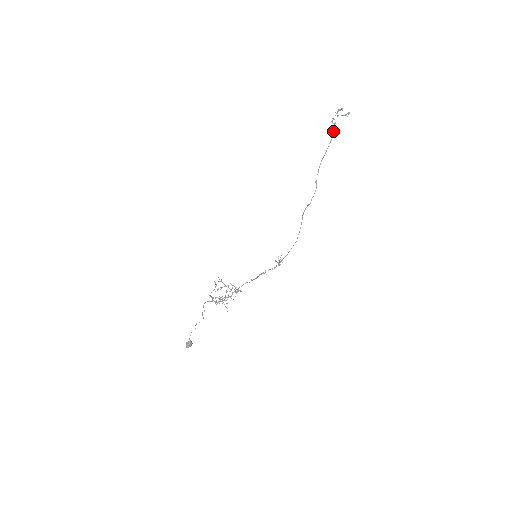
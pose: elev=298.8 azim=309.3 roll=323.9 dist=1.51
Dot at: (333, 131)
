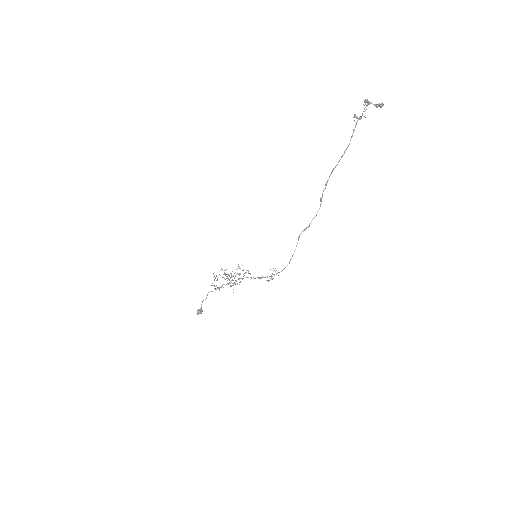
Dot at: occluded
